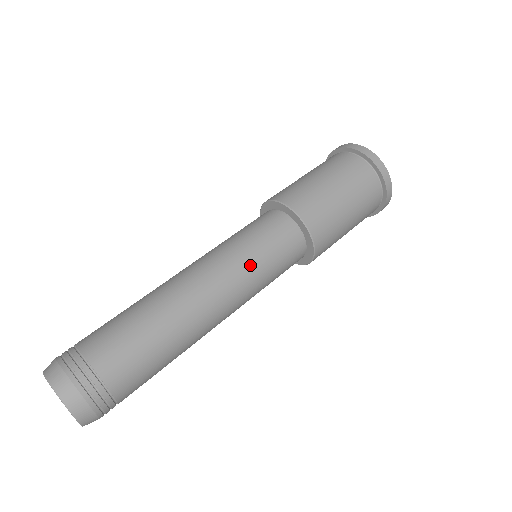
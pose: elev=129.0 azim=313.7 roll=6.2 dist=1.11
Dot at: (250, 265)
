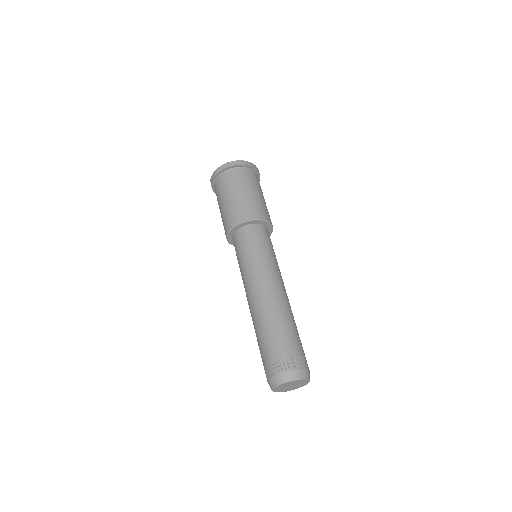
Dot at: (271, 259)
